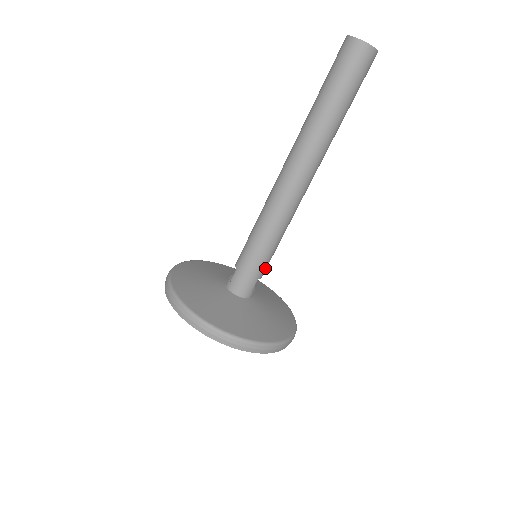
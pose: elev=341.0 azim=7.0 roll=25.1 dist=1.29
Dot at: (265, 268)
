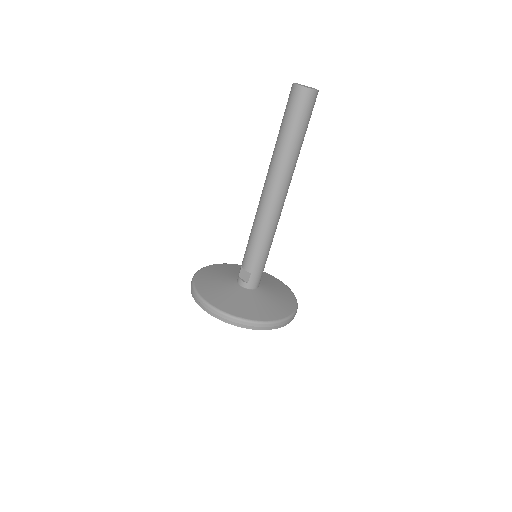
Dot at: occluded
